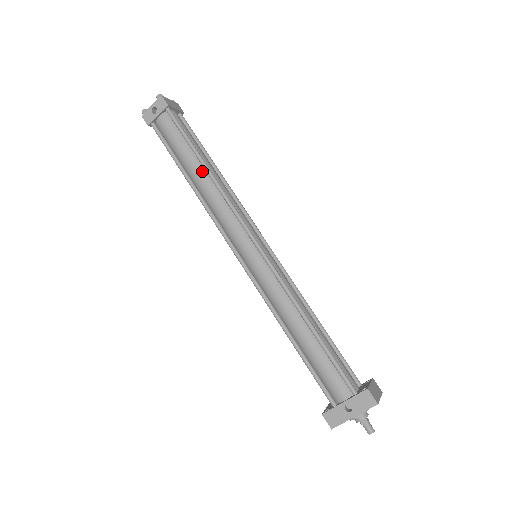
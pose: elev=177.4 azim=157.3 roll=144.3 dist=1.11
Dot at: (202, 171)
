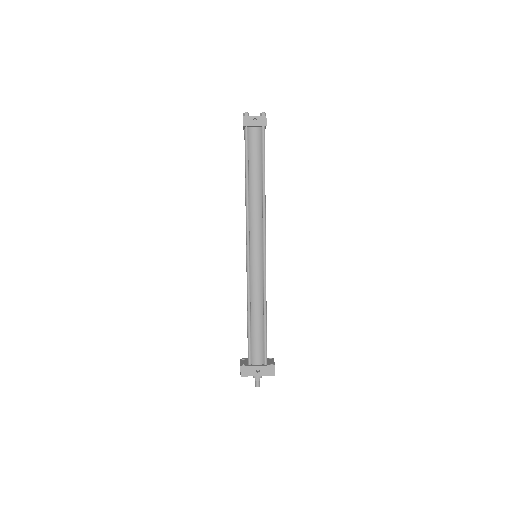
Dot at: (260, 184)
